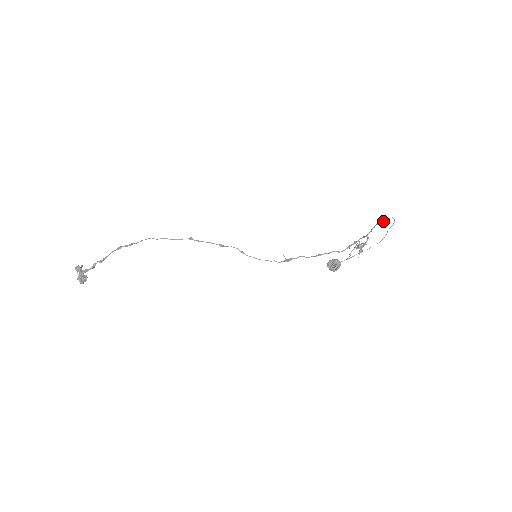
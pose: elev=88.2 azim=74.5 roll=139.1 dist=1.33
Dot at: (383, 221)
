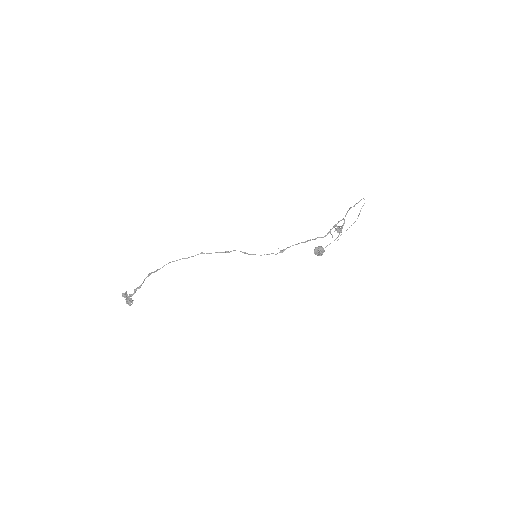
Dot at: (354, 205)
